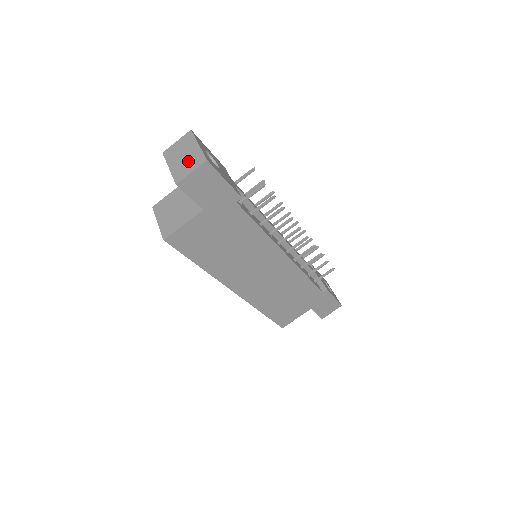
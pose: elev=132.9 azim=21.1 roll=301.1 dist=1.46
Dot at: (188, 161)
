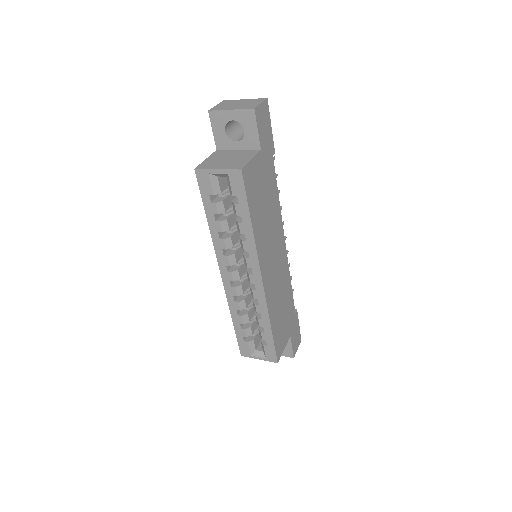
Dot at: (248, 103)
